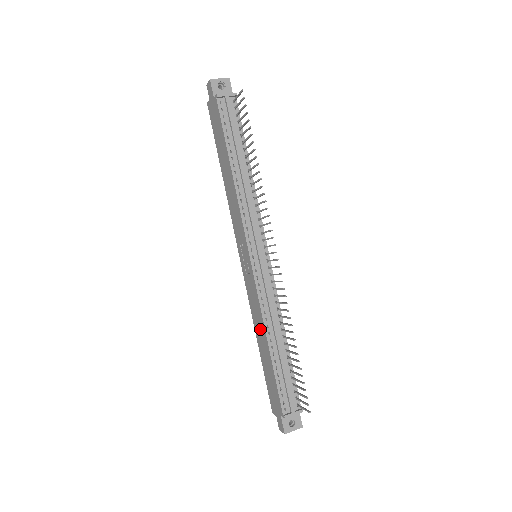
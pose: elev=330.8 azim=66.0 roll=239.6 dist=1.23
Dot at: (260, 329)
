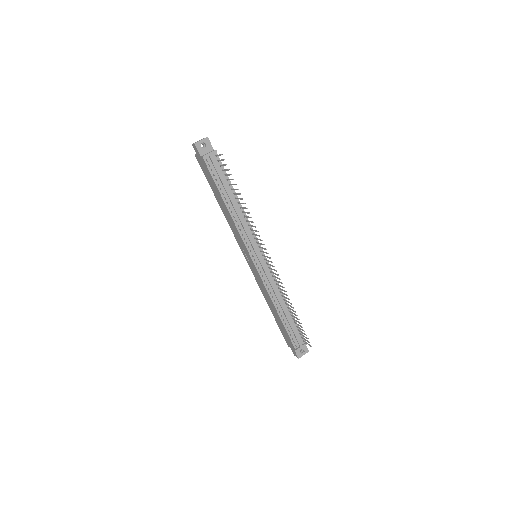
Dot at: (269, 301)
